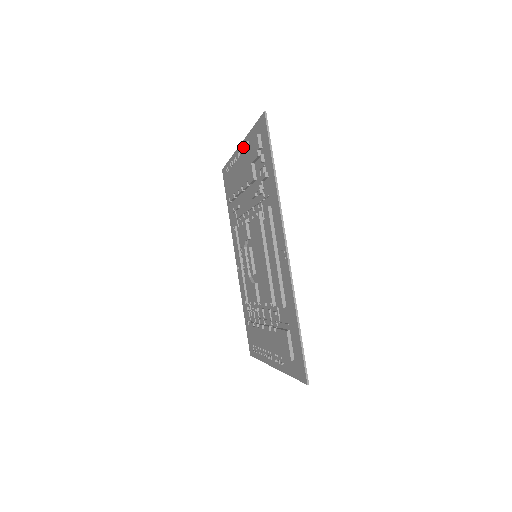
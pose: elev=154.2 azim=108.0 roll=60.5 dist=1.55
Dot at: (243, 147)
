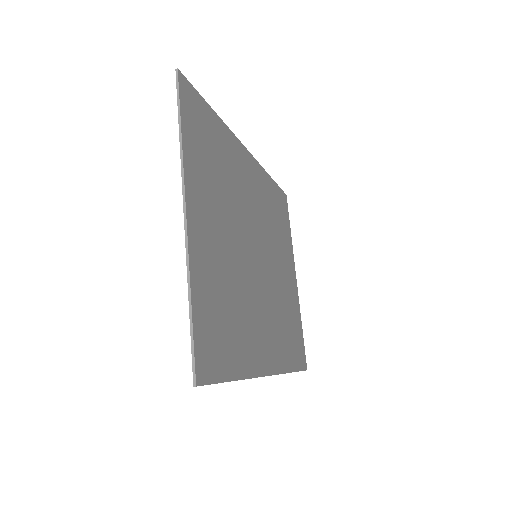
Dot at: occluded
